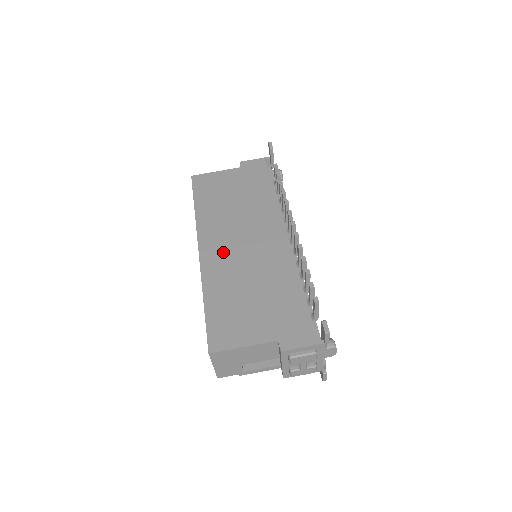
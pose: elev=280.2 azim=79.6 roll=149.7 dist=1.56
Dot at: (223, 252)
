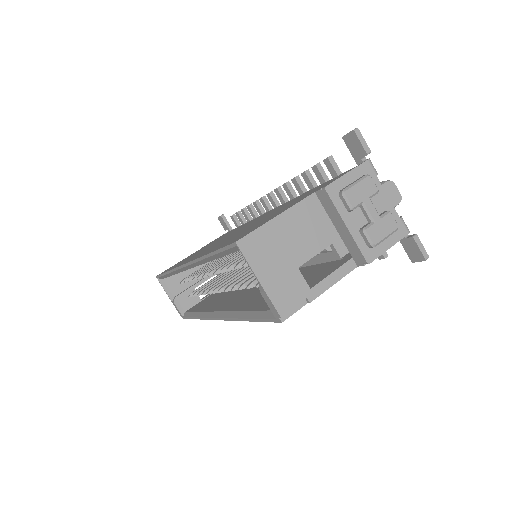
Dot at: (211, 247)
